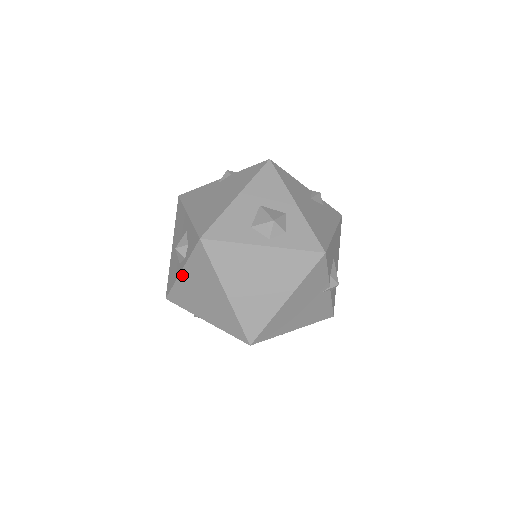
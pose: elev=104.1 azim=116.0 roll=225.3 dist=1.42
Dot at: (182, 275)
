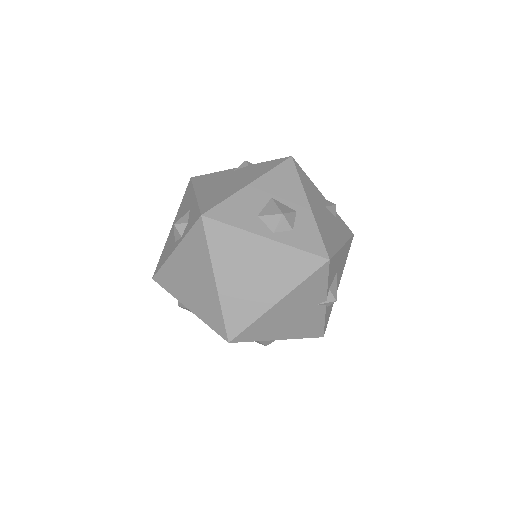
Dot at: (174, 254)
